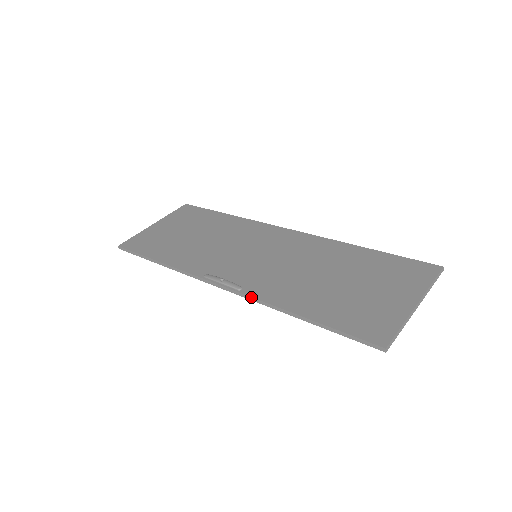
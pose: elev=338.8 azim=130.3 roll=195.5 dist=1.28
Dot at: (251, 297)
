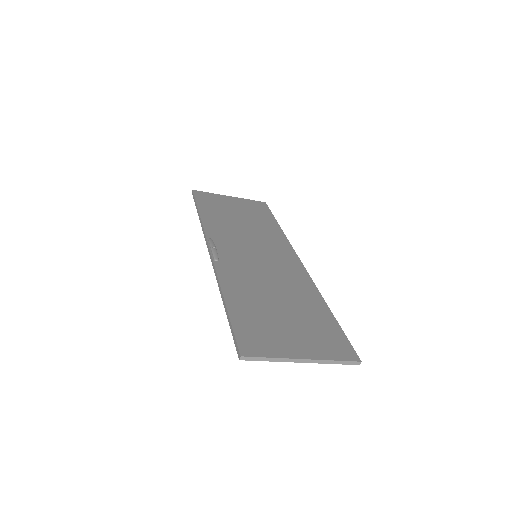
Dot at: (215, 269)
